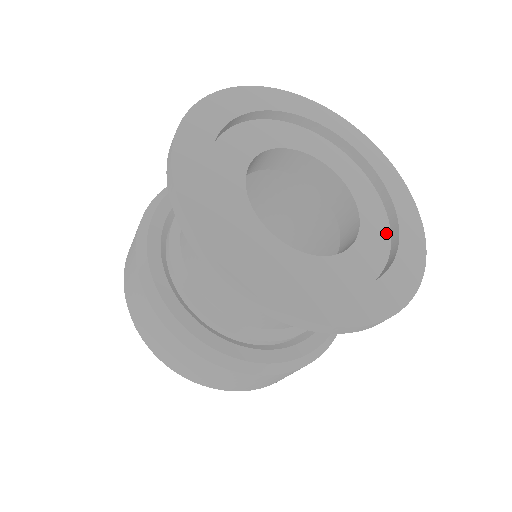
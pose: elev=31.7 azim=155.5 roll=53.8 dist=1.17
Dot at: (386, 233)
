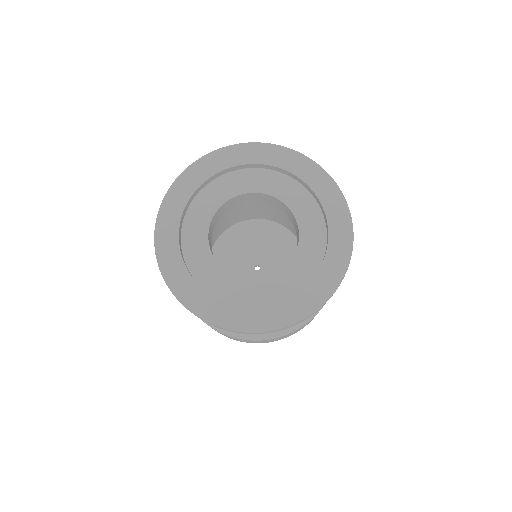
Dot at: (322, 227)
